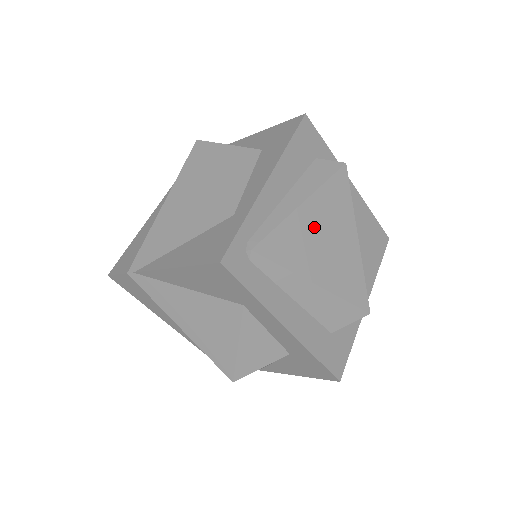
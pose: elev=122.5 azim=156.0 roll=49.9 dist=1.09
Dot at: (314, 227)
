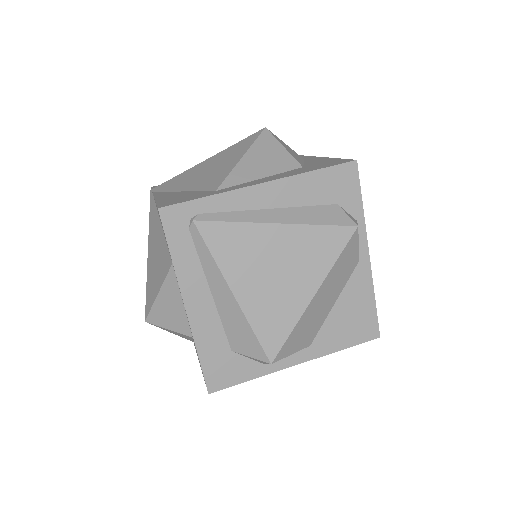
Dot at: (272, 250)
